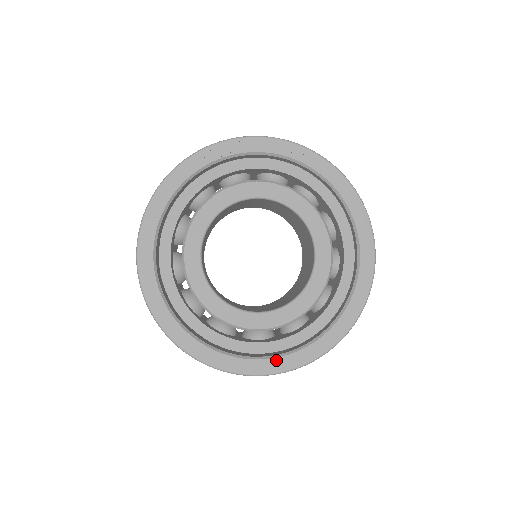
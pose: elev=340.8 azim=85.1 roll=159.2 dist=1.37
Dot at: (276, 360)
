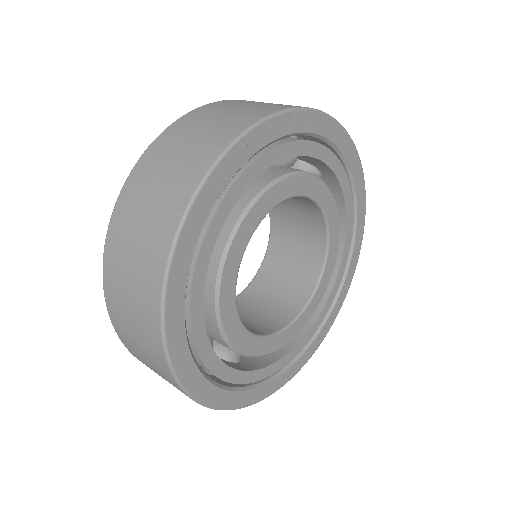
Dot at: (322, 331)
